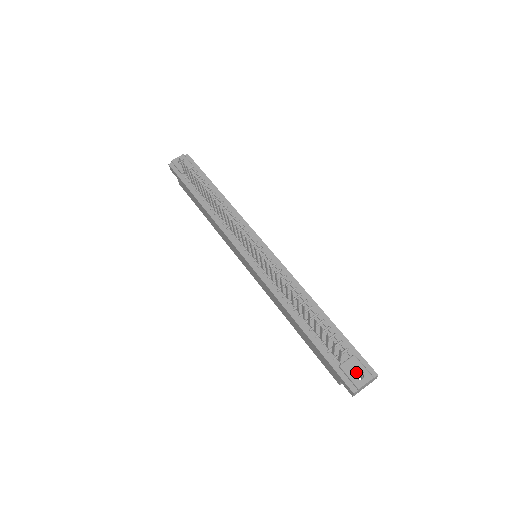
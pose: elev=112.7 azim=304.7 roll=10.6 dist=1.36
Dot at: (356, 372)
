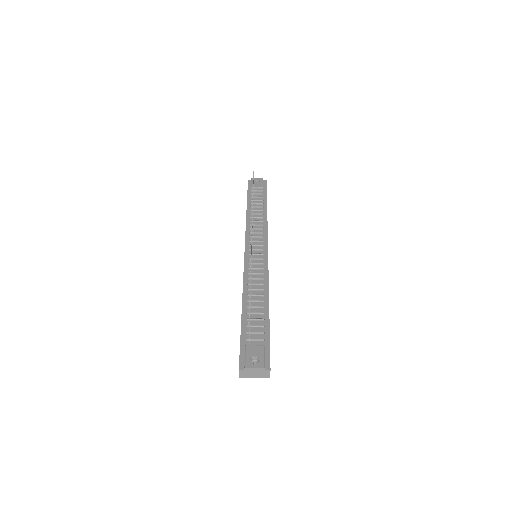
Dot at: (254, 356)
